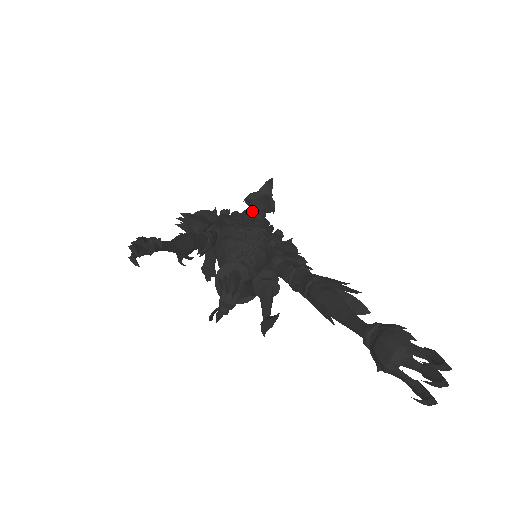
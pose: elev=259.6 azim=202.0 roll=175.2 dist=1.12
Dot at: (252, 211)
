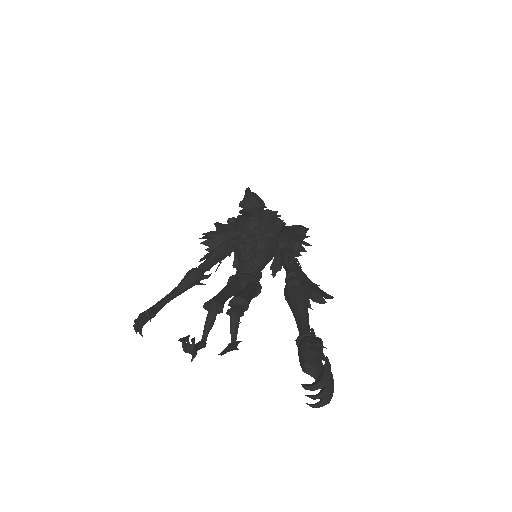
Dot at: occluded
